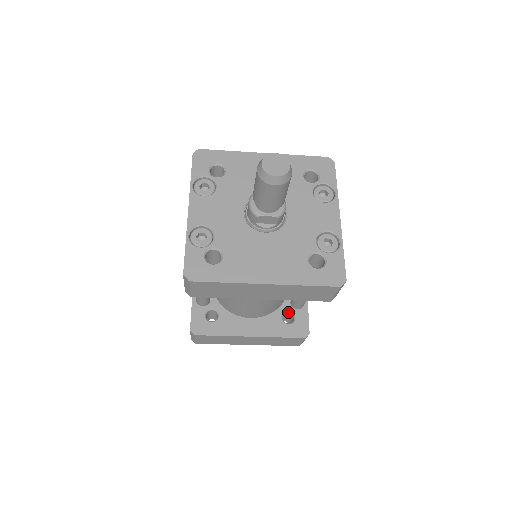
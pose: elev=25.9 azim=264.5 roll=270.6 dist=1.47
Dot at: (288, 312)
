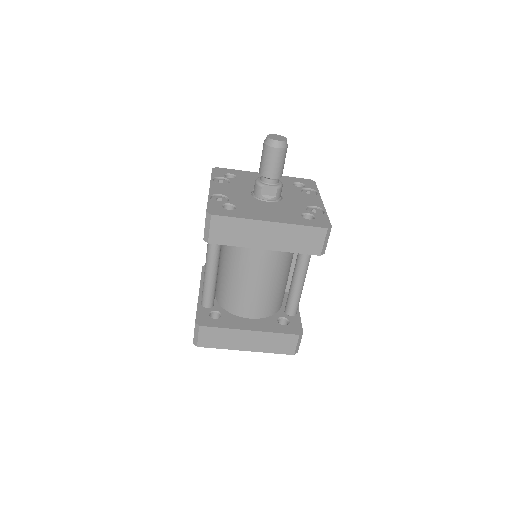
Dot at: (283, 318)
